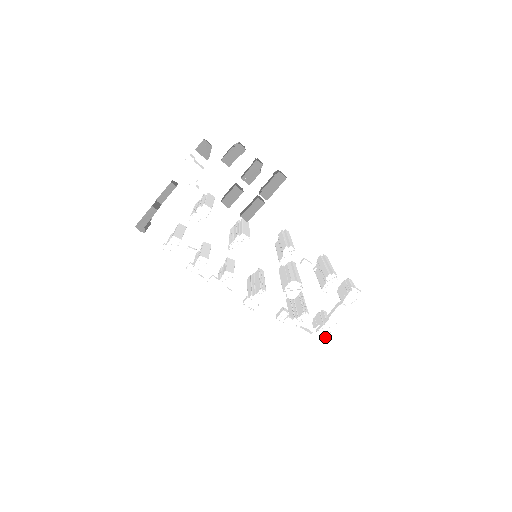
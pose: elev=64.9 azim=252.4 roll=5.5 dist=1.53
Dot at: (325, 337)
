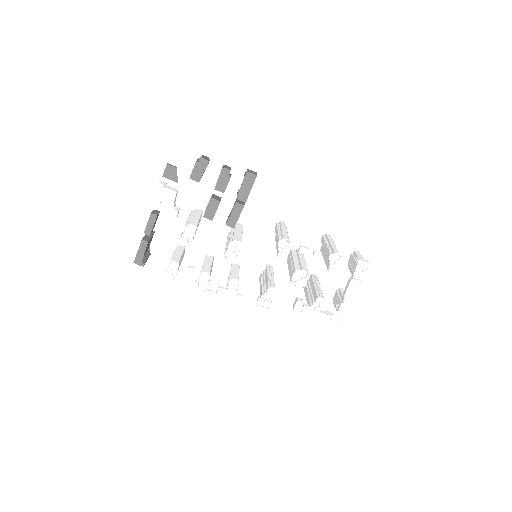
Dot at: (347, 315)
